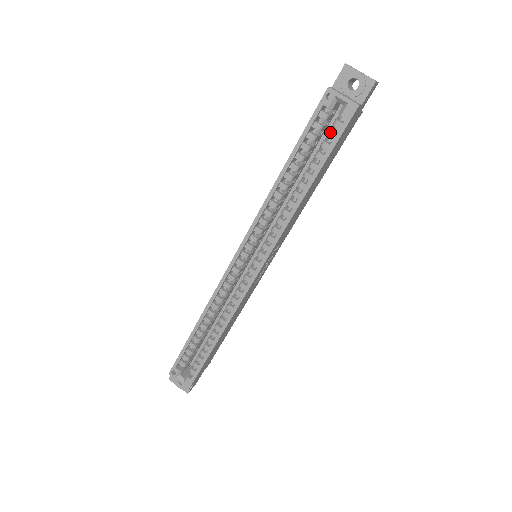
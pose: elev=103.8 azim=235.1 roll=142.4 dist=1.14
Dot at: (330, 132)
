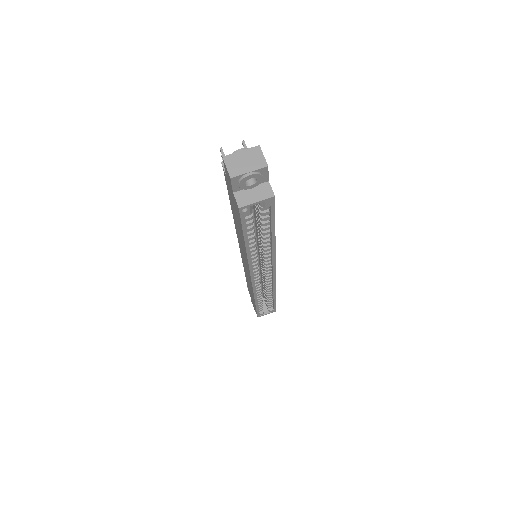
Dot at: (263, 214)
